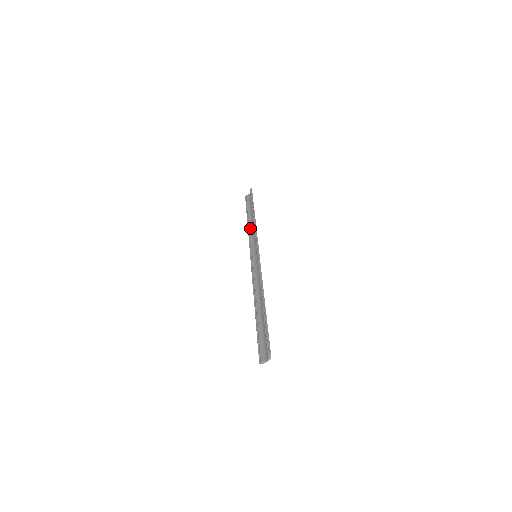
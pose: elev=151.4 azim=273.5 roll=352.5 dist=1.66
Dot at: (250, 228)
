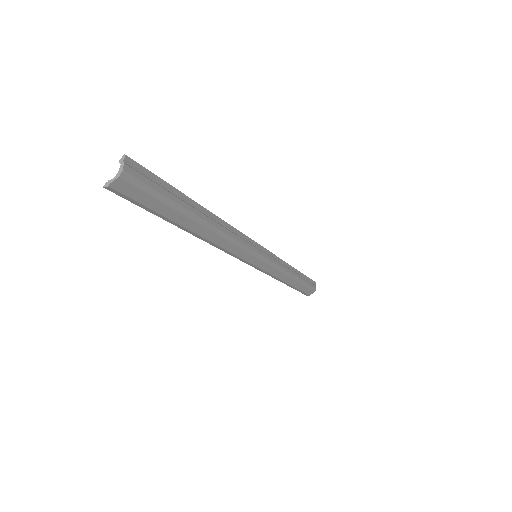
Dot at: occluded
